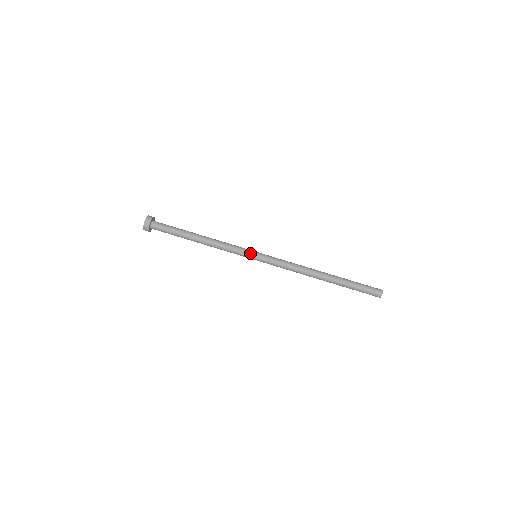
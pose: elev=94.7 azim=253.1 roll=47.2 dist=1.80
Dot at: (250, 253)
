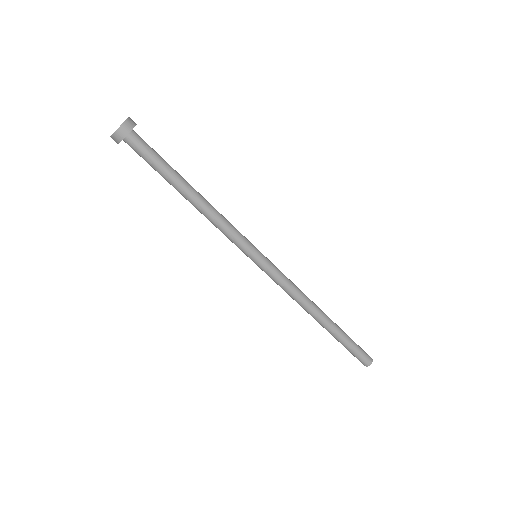
Dot at: (246, 255)
